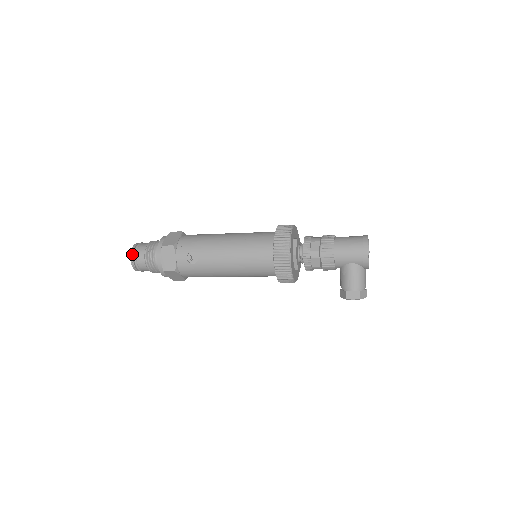
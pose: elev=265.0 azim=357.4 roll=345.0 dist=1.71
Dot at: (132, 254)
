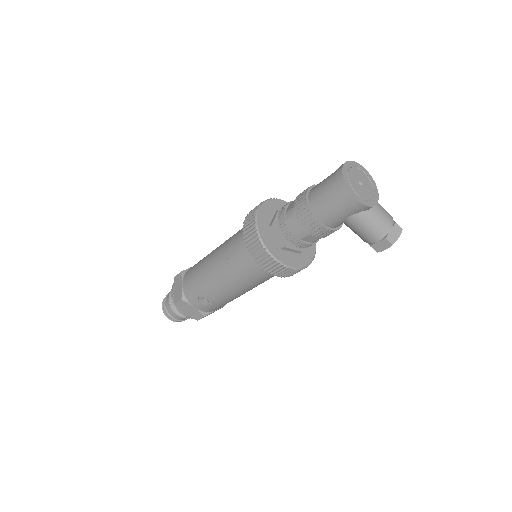
Dot at: (166, 316)
